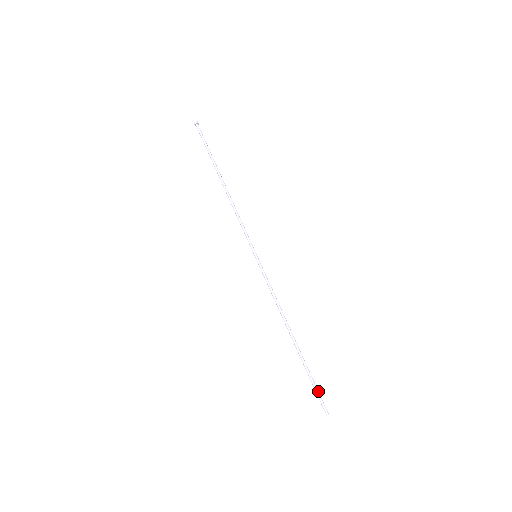
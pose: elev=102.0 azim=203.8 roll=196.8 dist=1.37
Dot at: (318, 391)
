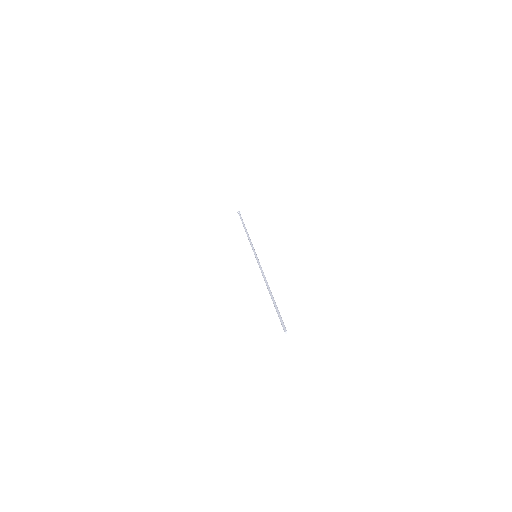
Dot at: (281, 318)
